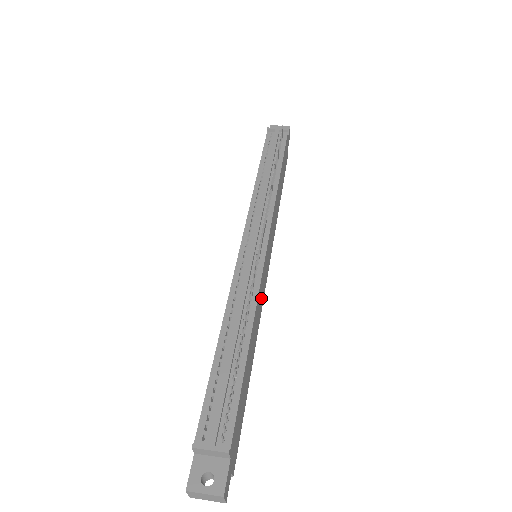
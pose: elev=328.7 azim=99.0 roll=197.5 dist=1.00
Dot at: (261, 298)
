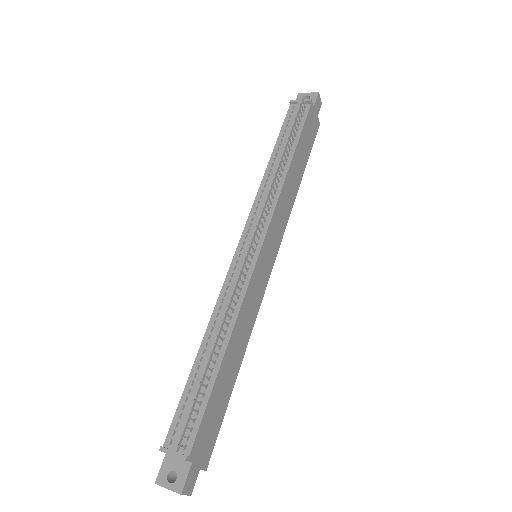
Dot at: (254, 302)
